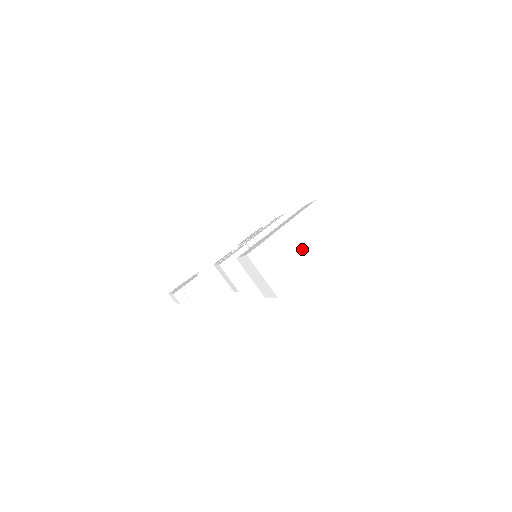
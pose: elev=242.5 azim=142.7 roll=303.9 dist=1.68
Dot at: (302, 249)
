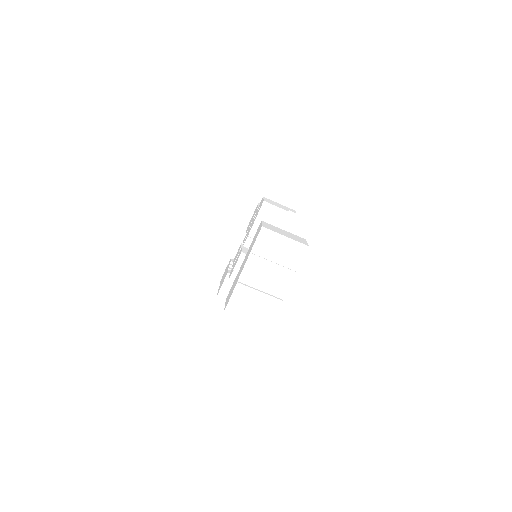
Dot at: (271, 278)
